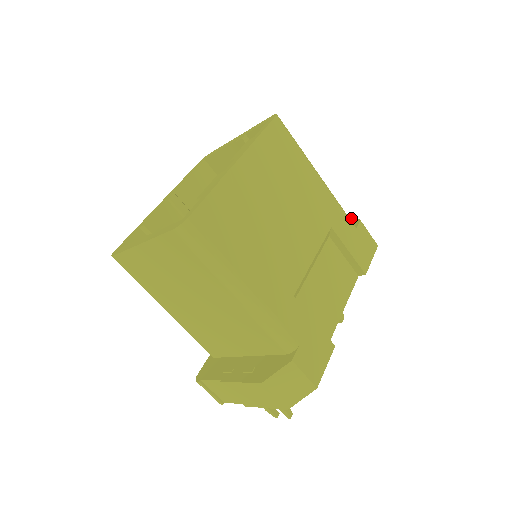
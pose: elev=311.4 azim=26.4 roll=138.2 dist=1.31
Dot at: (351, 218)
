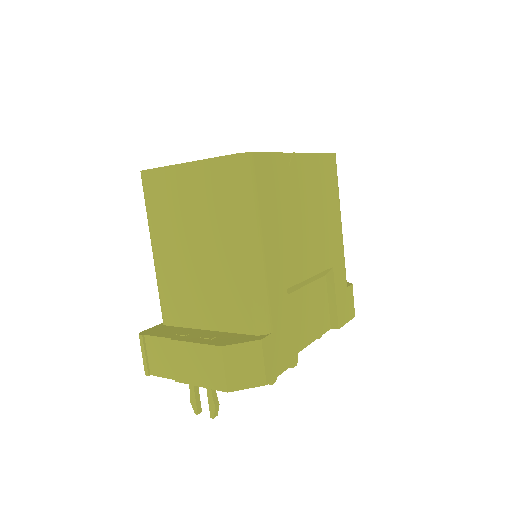
Dot at: occluded
